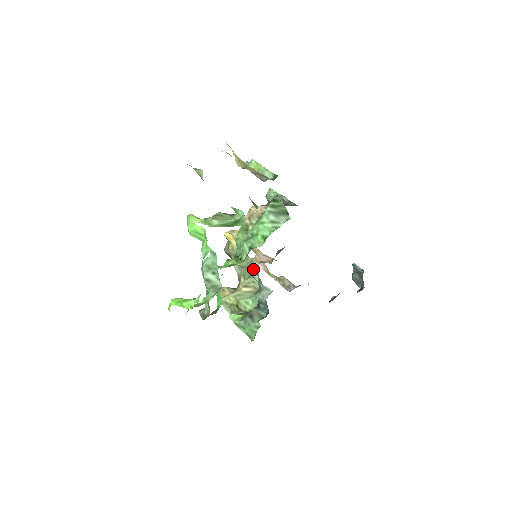
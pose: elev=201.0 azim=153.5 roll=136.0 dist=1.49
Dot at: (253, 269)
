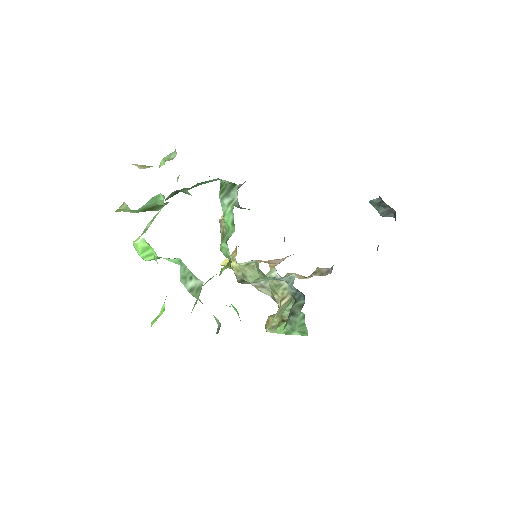
Dot at: occluded
